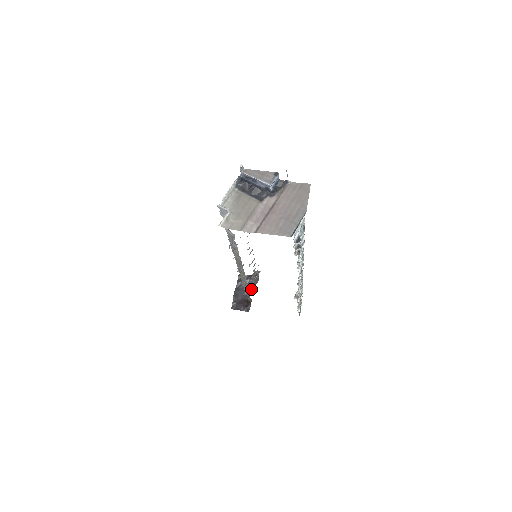
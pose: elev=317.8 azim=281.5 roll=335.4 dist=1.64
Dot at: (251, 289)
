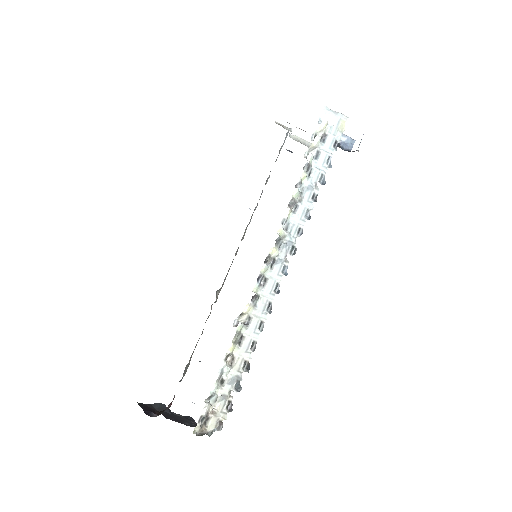
Dot at: (182, 423)
